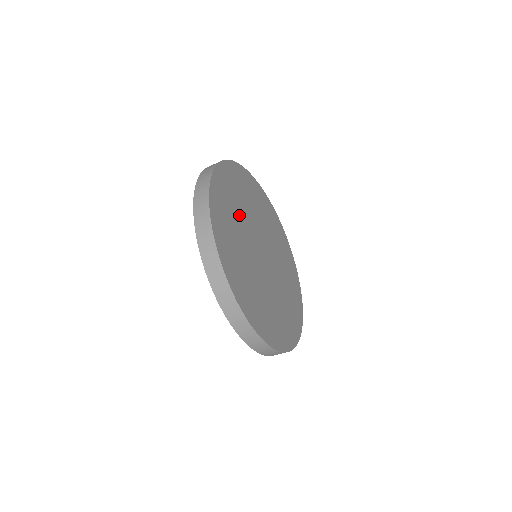
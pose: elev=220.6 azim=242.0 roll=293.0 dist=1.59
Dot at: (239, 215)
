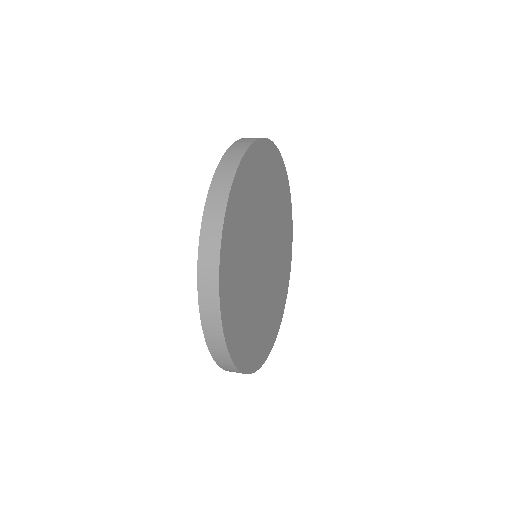
Dot at: (246, 248)
